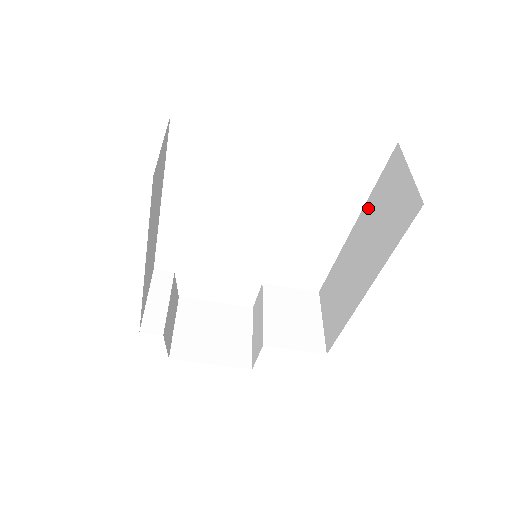
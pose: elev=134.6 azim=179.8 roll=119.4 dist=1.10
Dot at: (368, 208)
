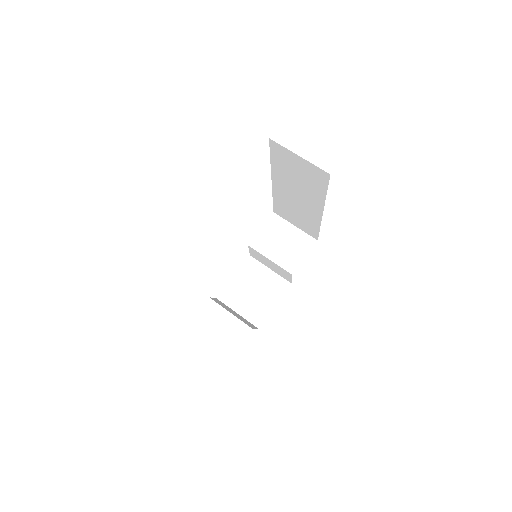
Dot at: (277, 172)
